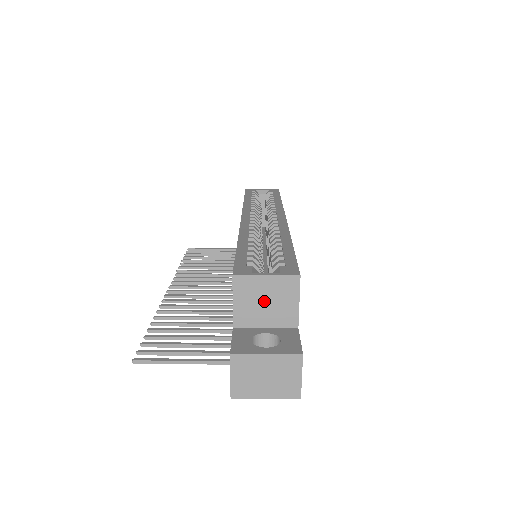
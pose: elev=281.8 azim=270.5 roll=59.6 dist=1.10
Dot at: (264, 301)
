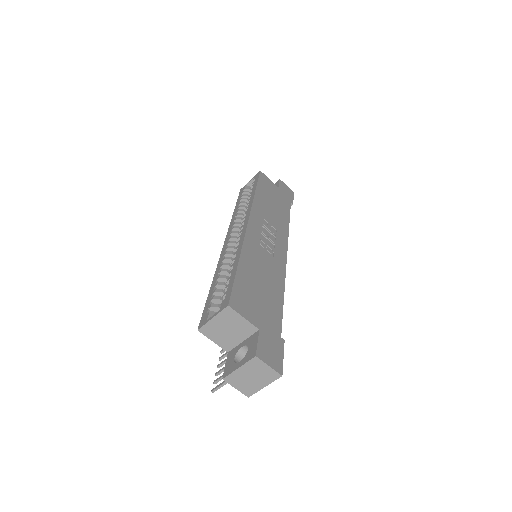
Dot at: (226, 330)
